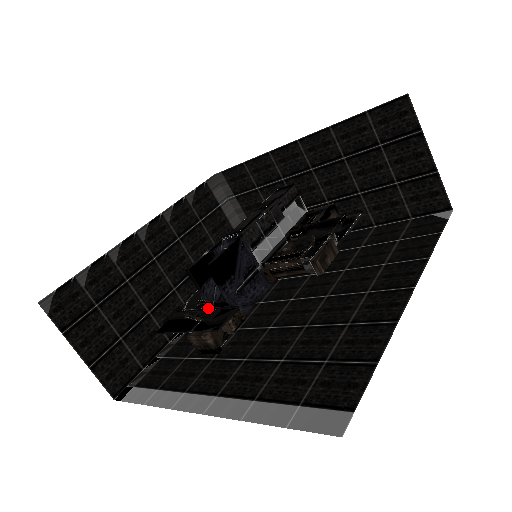
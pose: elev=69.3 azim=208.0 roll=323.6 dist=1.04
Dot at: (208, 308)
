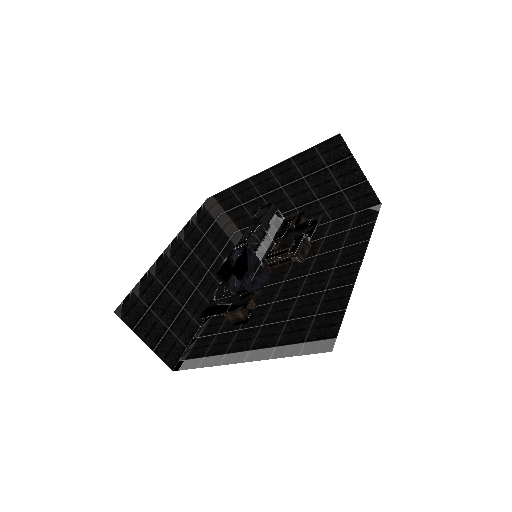
Dot at: (233, 296)
